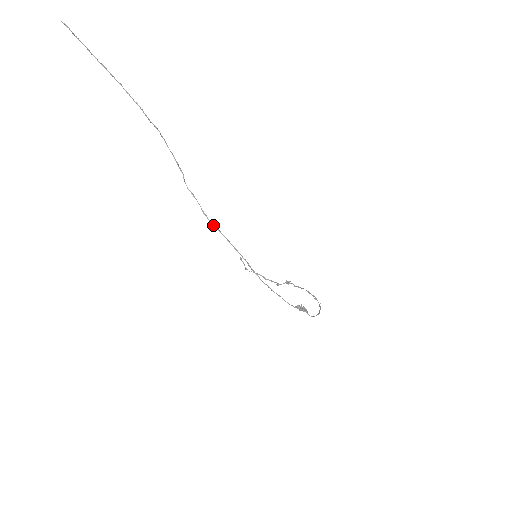
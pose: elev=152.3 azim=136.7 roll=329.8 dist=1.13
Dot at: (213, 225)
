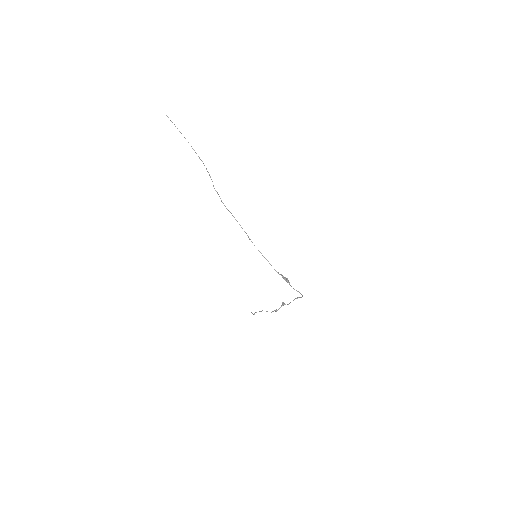
Dot at: (227, 209)
